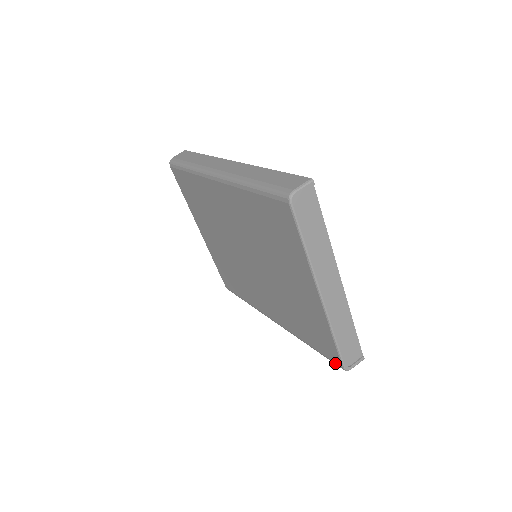
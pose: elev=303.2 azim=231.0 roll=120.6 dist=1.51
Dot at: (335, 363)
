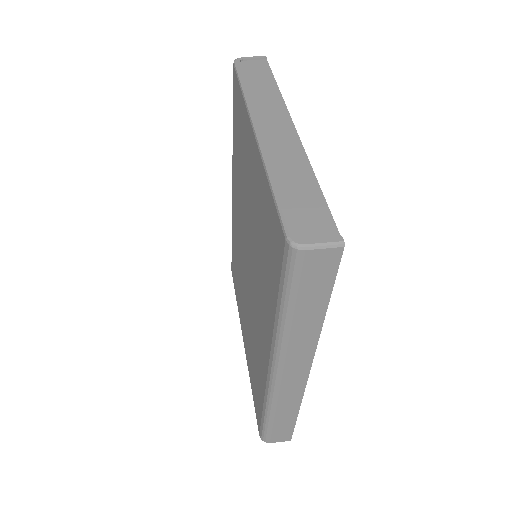
Dot at: (283, 257)
